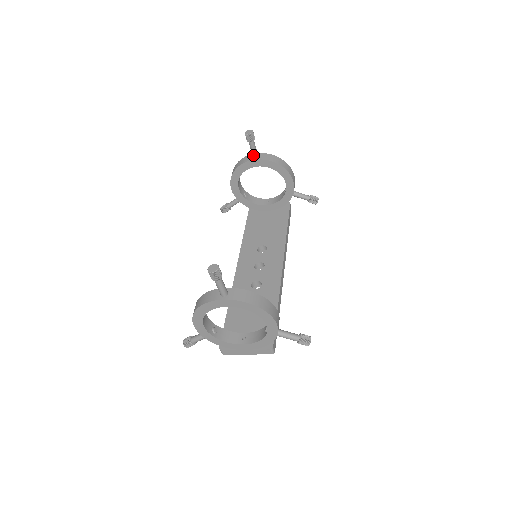
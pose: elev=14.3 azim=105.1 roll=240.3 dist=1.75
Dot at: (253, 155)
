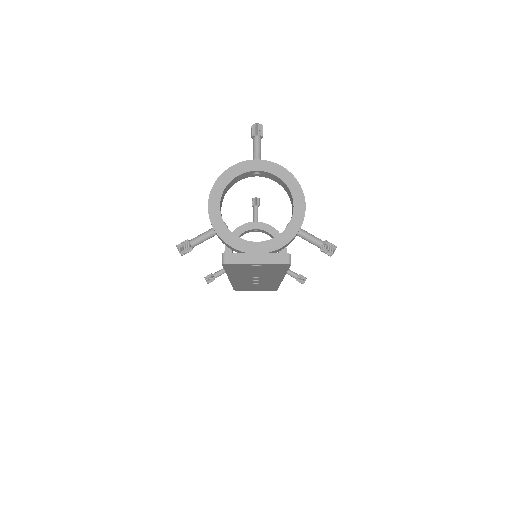
Dot at: (255, 219)
